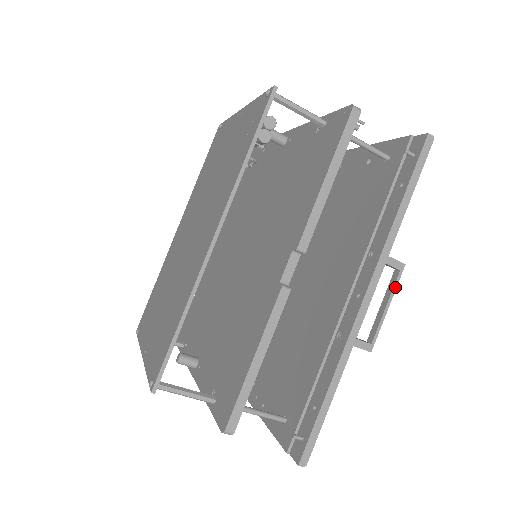
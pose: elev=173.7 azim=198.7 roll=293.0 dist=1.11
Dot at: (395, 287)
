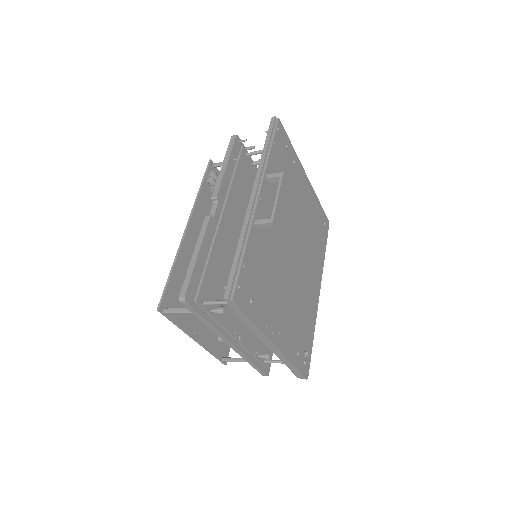
Dot at: (280, 185)
